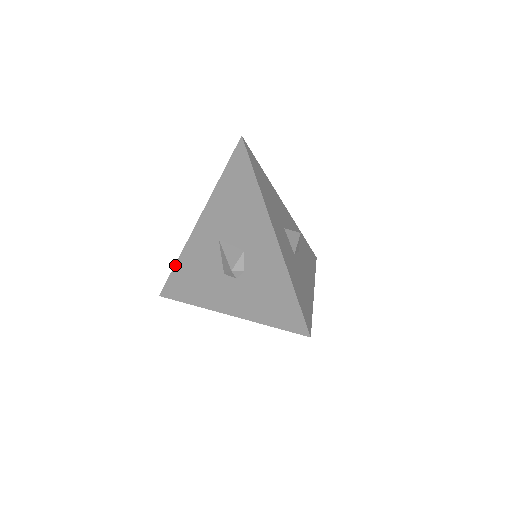
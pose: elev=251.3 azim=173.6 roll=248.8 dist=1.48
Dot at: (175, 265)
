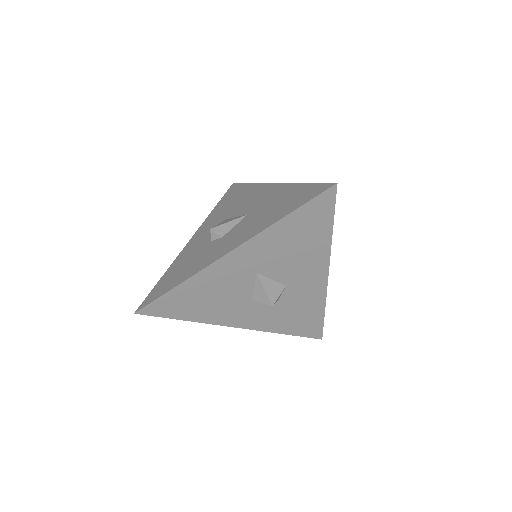
Dot at: (174, 288)
